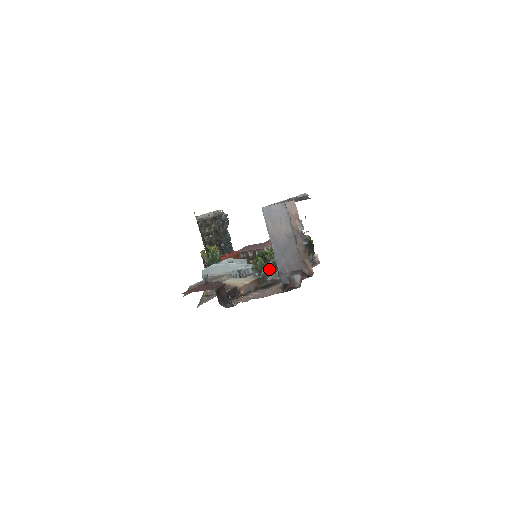
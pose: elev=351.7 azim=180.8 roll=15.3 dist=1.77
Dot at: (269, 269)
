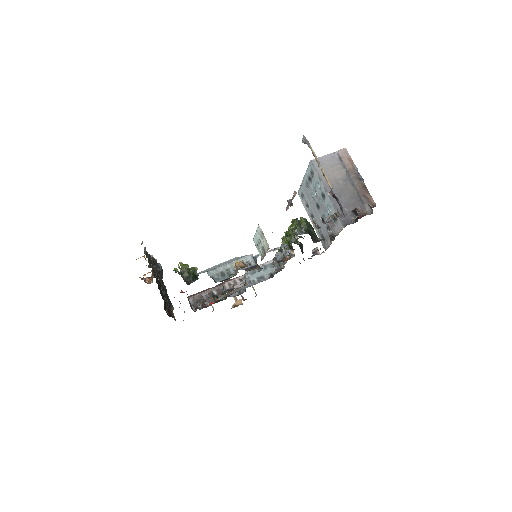
Dot at: (311, 230)
